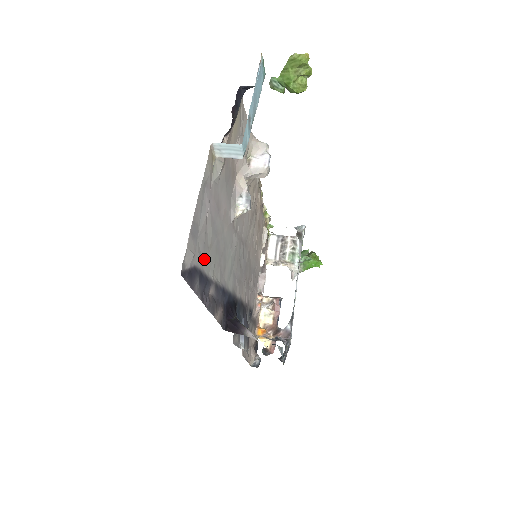
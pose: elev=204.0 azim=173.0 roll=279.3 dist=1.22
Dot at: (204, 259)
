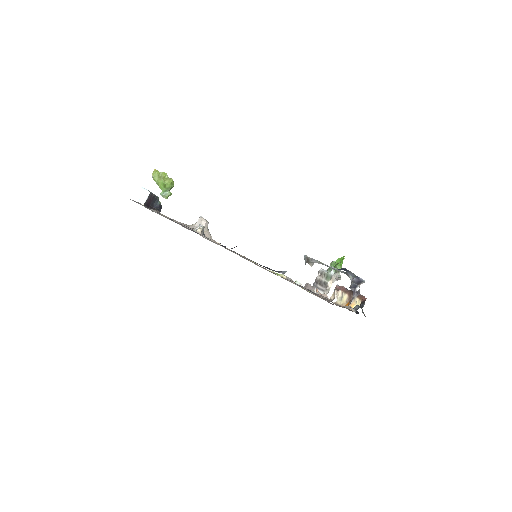
Dot at: occluded
